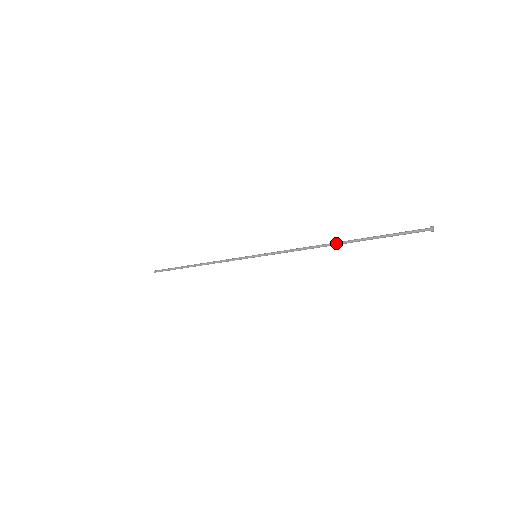
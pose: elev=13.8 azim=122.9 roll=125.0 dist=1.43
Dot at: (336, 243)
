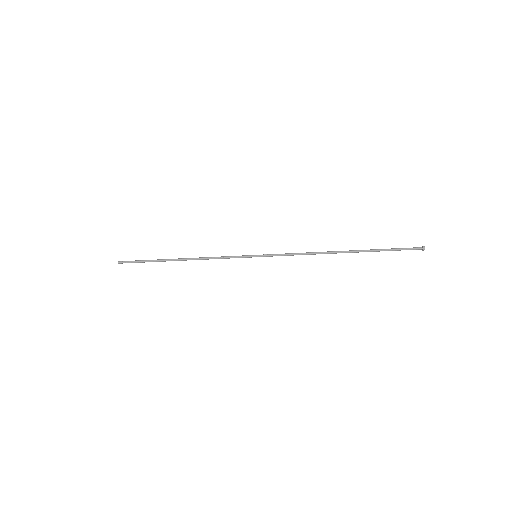
Dot at: (342, 251)
